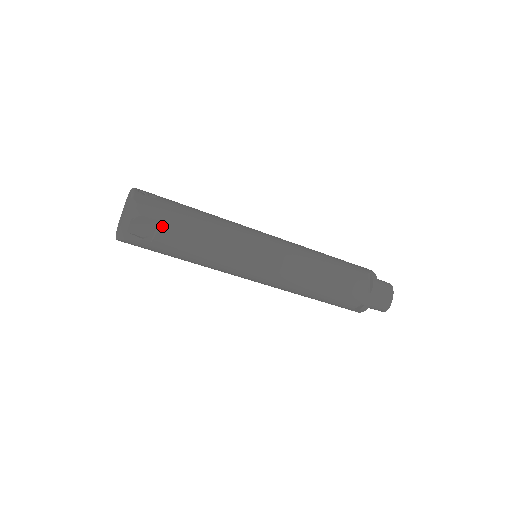
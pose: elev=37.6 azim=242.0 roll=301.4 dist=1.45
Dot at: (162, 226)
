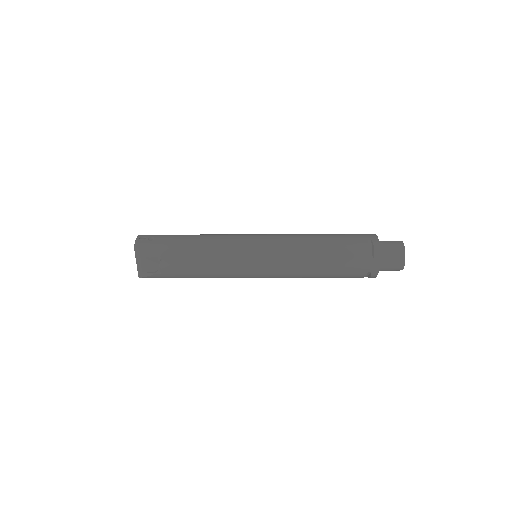
Dot at: (162, 261)
